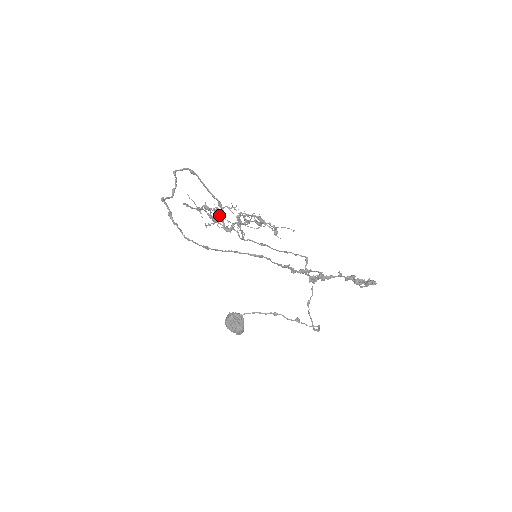
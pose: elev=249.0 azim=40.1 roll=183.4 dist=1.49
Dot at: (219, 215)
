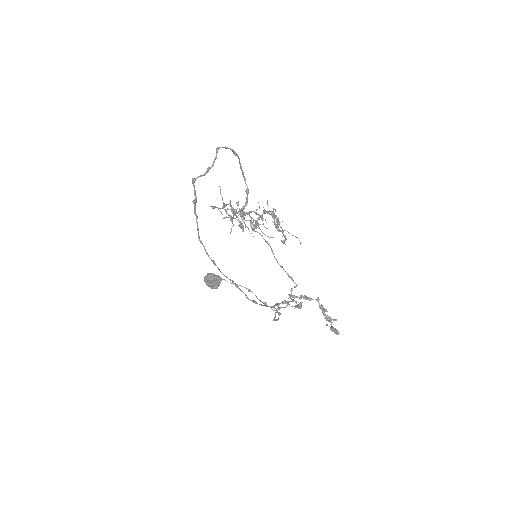
Dot at: (241, 212)
